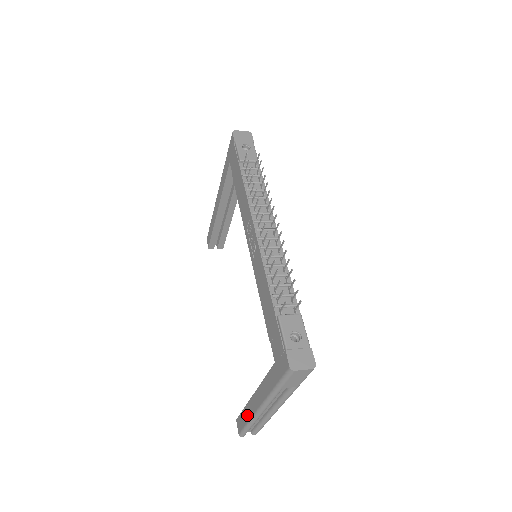
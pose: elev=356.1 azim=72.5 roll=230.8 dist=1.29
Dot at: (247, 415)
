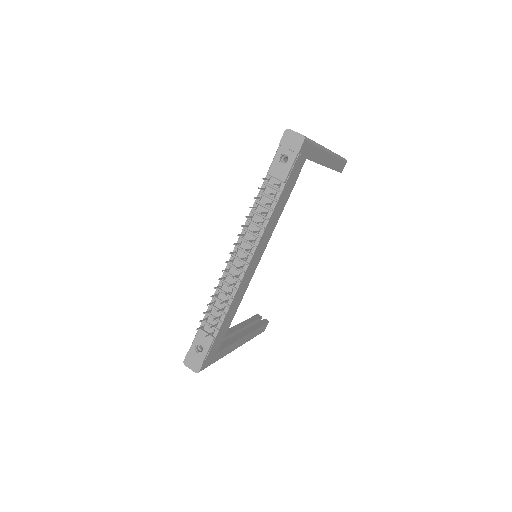
Dot at: occluded
